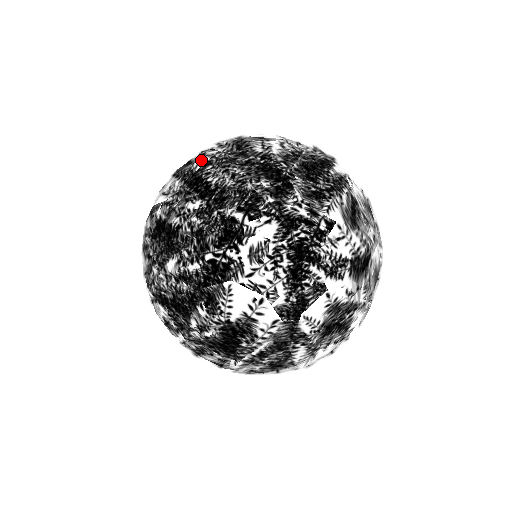
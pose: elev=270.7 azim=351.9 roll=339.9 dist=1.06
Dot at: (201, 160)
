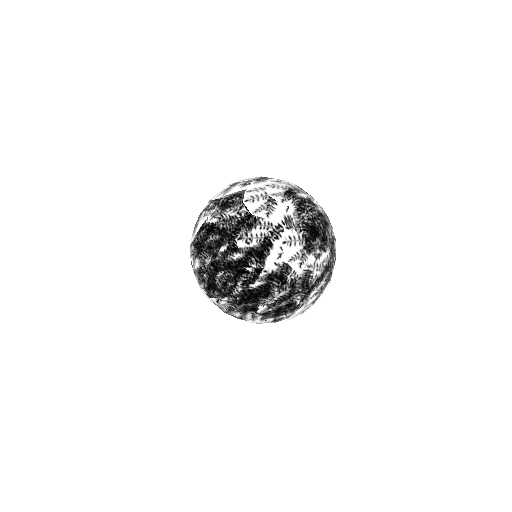
Dot at: (201, 222)
